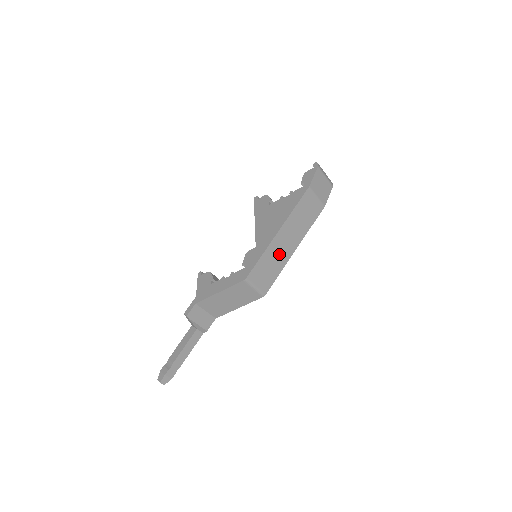
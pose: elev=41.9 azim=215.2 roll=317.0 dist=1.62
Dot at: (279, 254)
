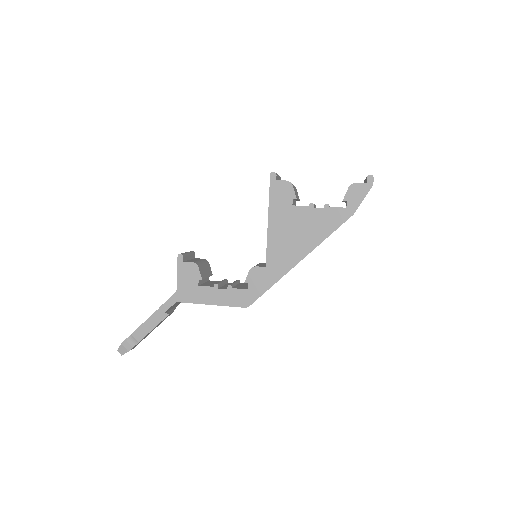
Dot at: occluded
